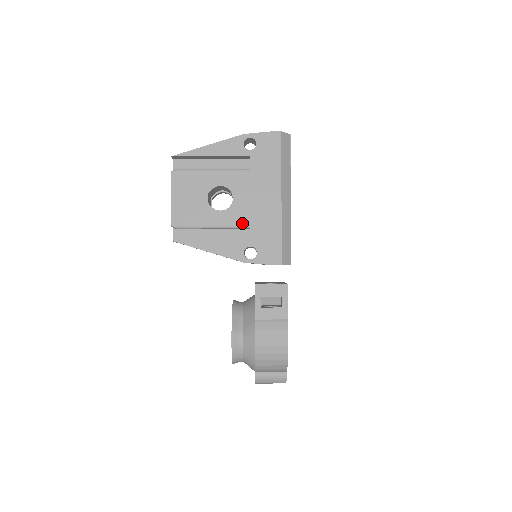
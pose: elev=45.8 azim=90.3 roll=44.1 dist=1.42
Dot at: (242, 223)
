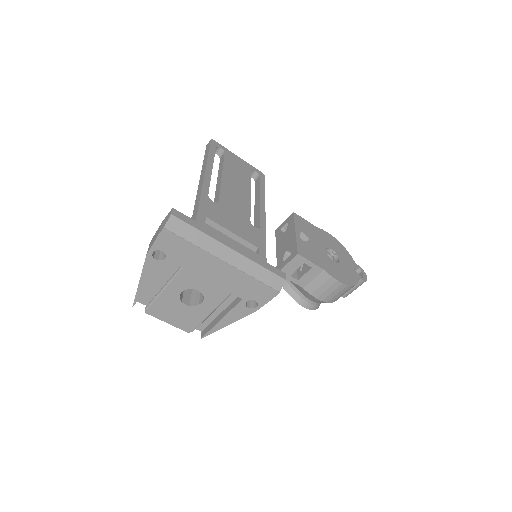
Dot at: (224, 296)
